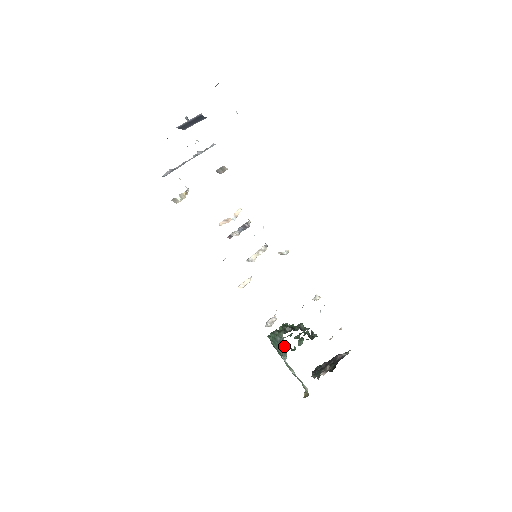
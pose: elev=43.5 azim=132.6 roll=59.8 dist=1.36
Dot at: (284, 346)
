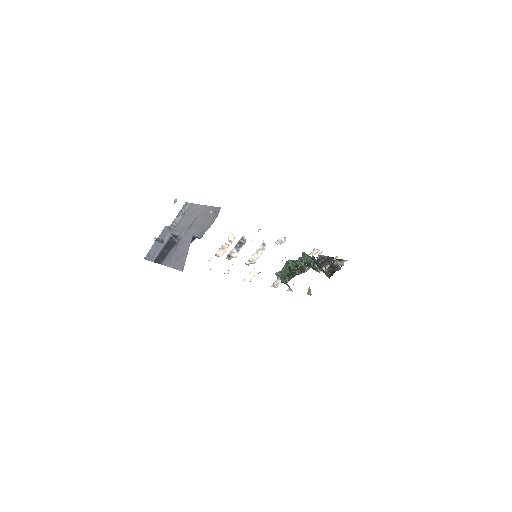
Dot at: (289, 289)
